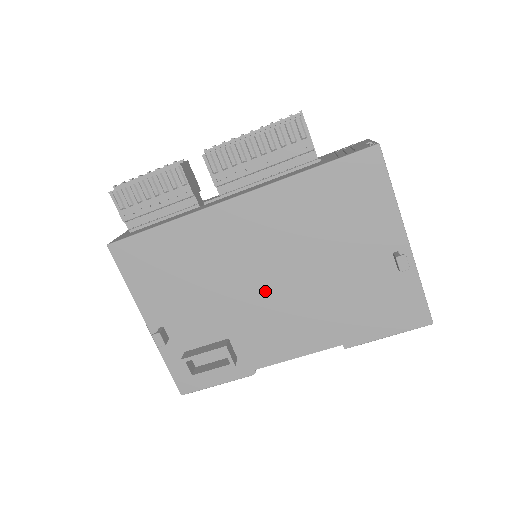
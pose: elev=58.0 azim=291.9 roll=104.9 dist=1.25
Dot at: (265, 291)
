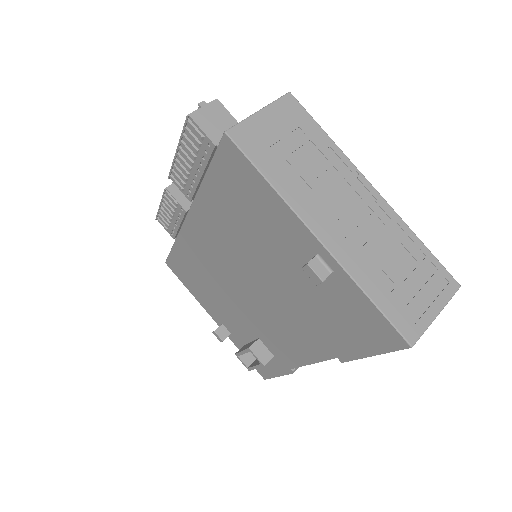
Dot at: (252, 298)
